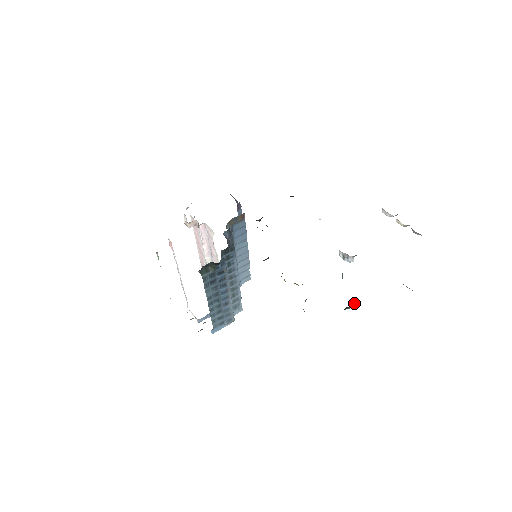
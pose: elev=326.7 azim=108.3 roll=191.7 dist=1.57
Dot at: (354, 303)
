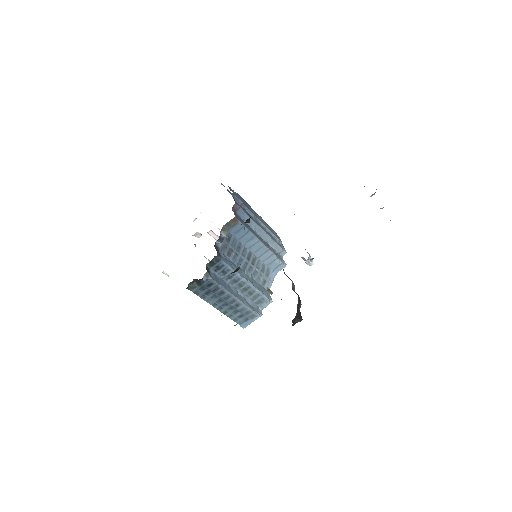
Dot at: (295, 319)
